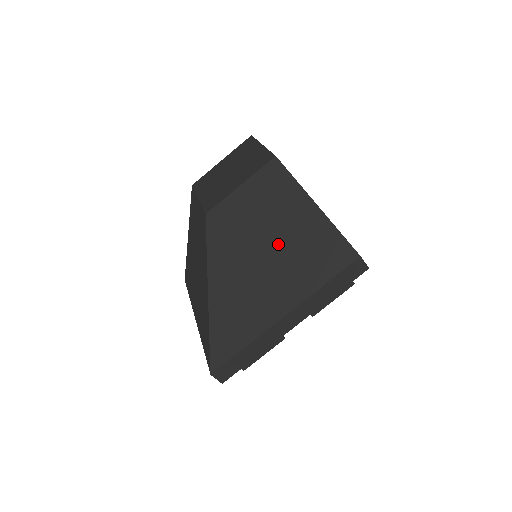
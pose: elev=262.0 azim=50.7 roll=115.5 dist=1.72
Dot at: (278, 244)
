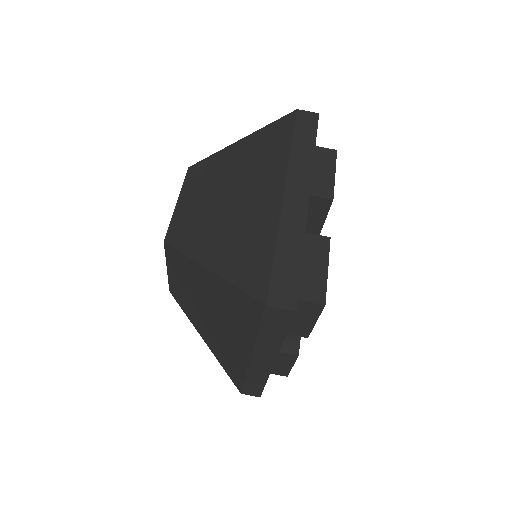
Dot at: (232, 181)
